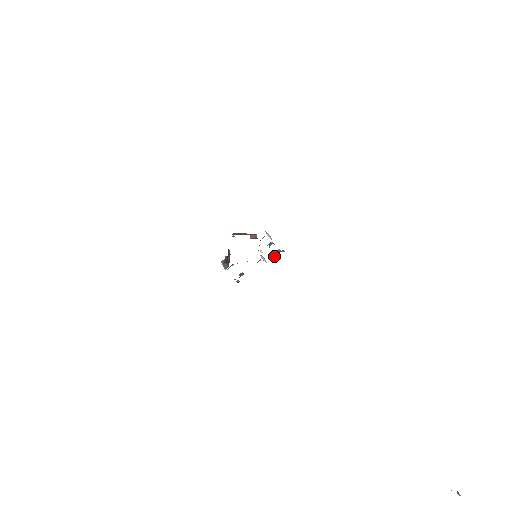
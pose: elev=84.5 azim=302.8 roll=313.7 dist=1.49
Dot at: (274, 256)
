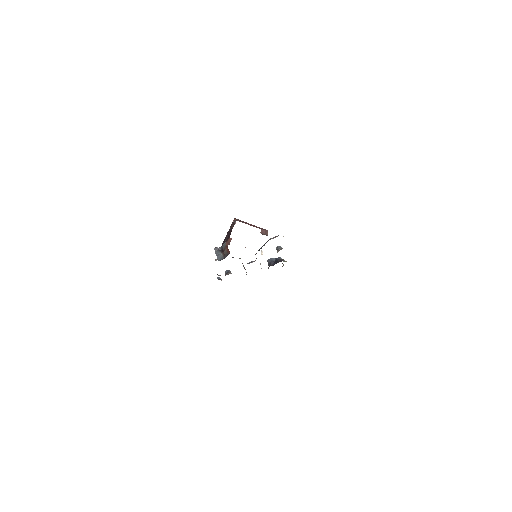
Dot at: (273, 263)
